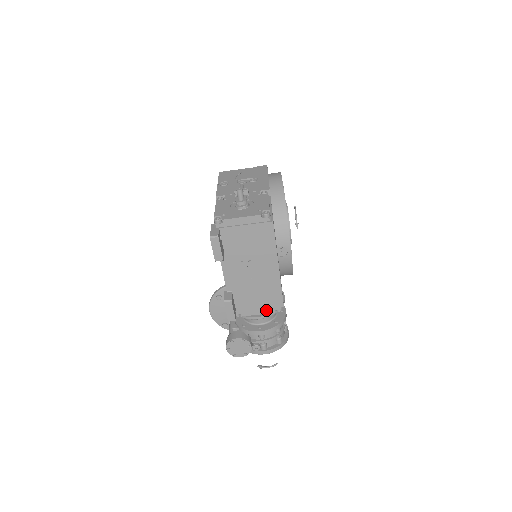
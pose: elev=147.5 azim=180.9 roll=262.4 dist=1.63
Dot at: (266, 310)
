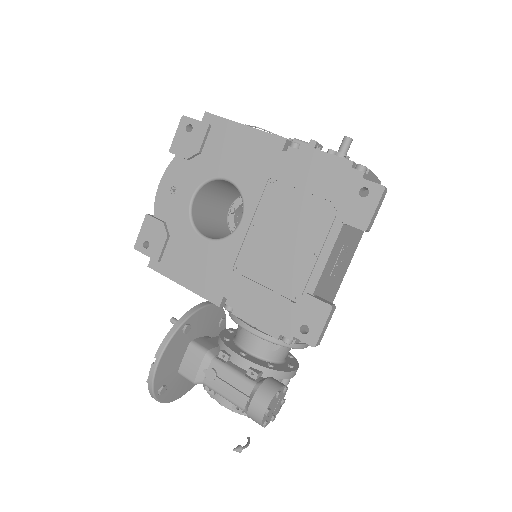
Dot at: occluded
